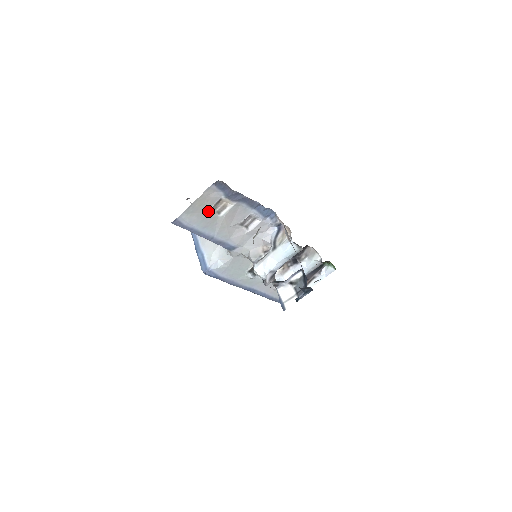
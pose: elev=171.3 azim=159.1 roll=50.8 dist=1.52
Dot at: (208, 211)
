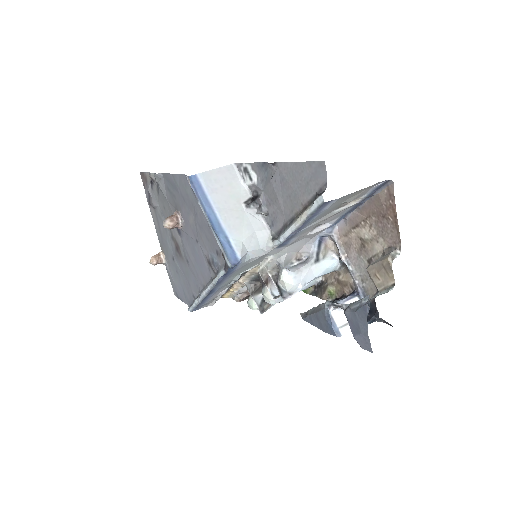
Dot at: (341, 203)
